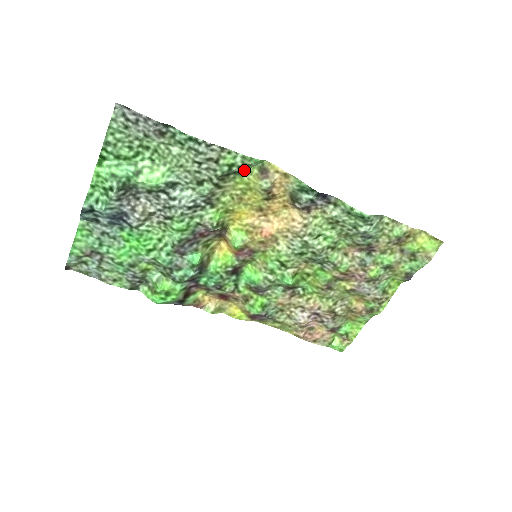
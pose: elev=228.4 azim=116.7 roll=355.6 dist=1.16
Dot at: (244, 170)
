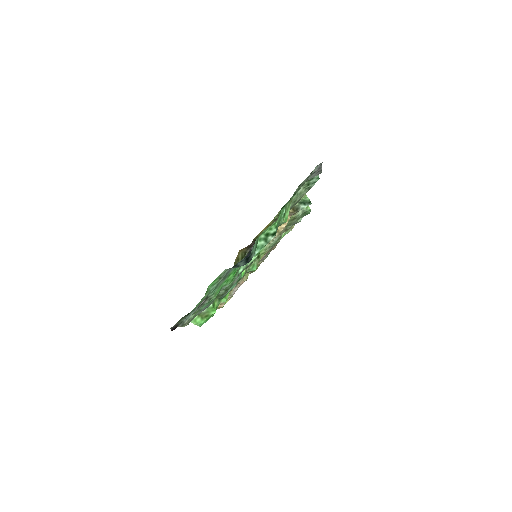
Dot at: occluded
